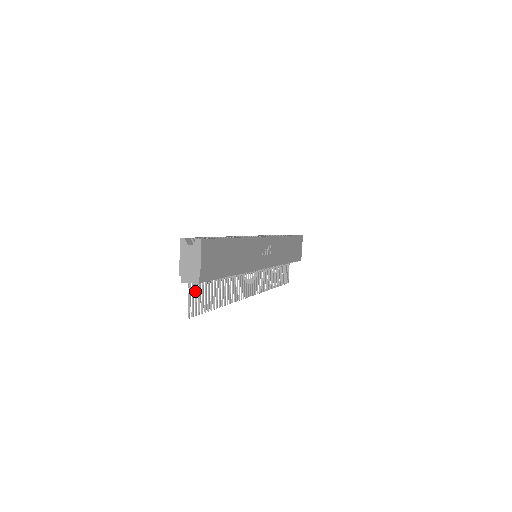
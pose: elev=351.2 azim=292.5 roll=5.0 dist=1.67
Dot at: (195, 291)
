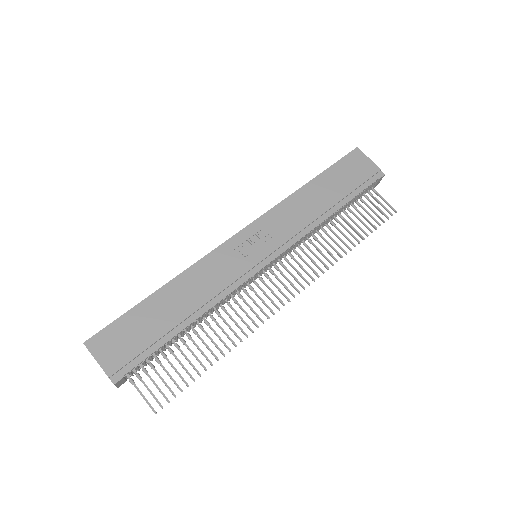
Dot at: (150, 379)
